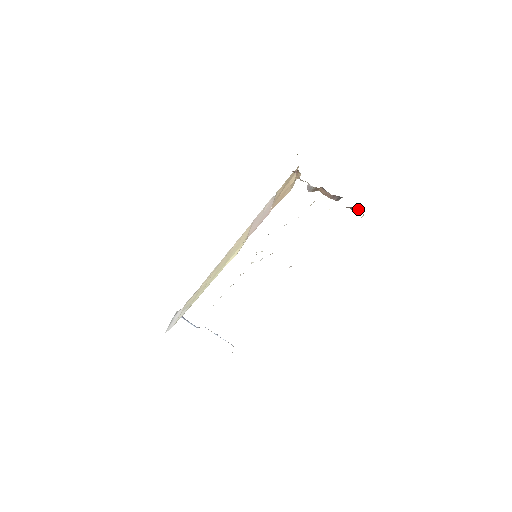
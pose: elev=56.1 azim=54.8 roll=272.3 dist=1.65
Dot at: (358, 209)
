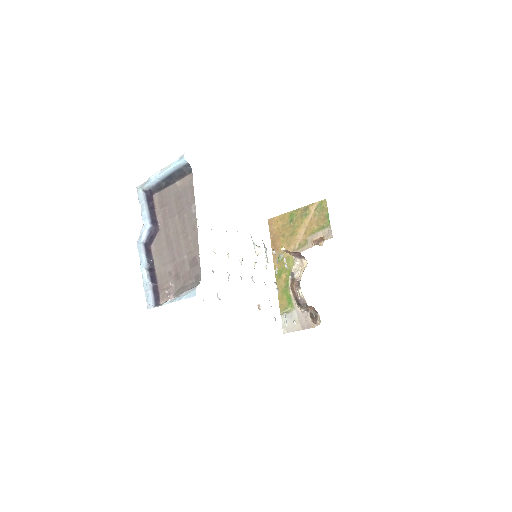
Dot at: (316, 318)
